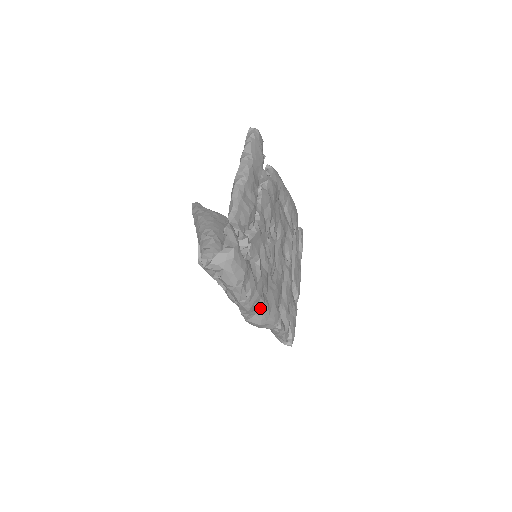
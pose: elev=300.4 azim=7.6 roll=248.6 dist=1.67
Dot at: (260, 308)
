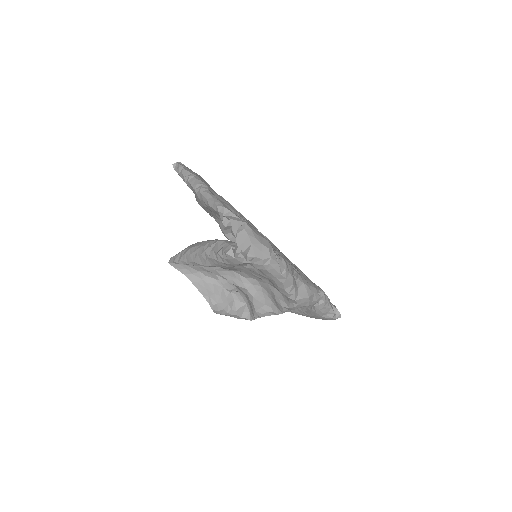
Dot at: (298, 278)
